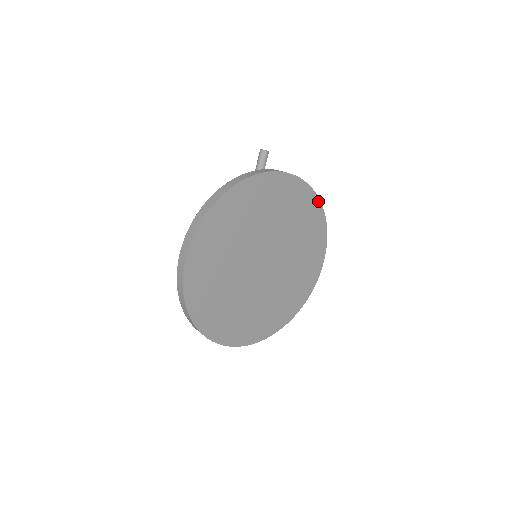
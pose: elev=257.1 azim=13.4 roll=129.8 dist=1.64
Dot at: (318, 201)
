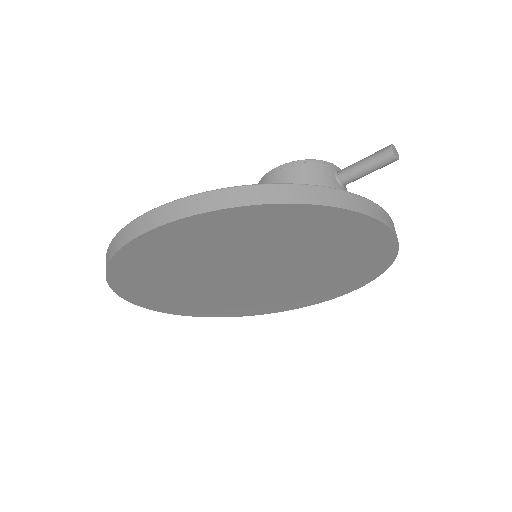
Dot at: (390, 261)
